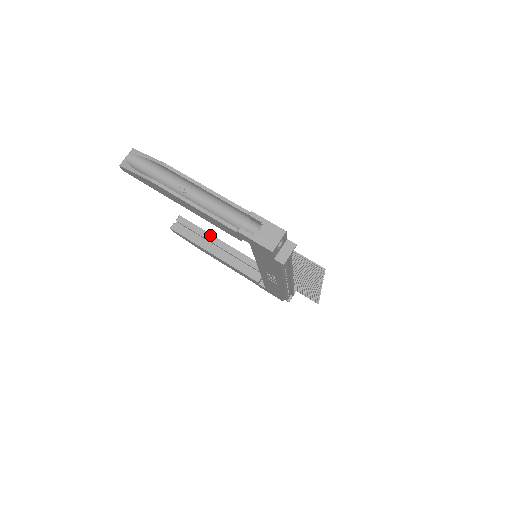
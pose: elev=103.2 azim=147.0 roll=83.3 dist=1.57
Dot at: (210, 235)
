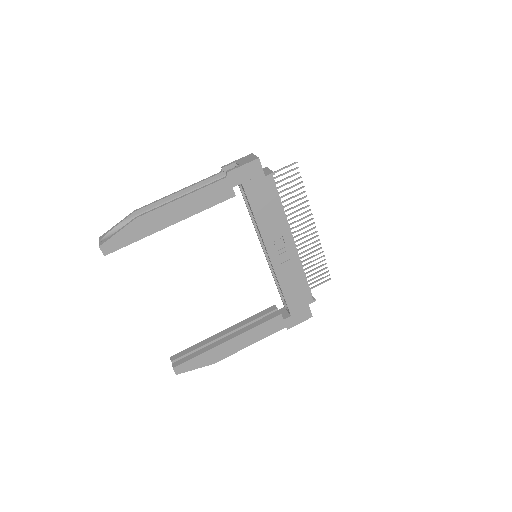
Dot at: (210, 338)
